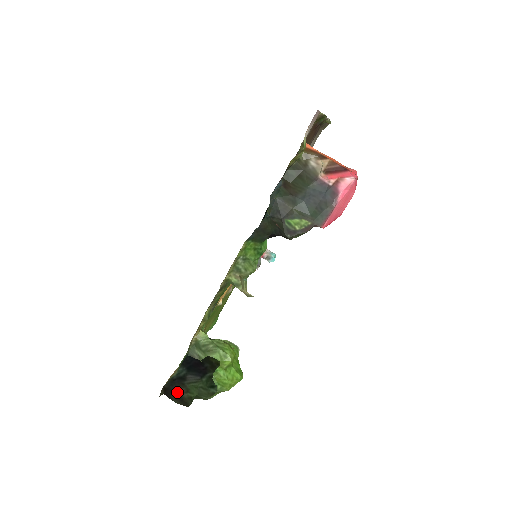
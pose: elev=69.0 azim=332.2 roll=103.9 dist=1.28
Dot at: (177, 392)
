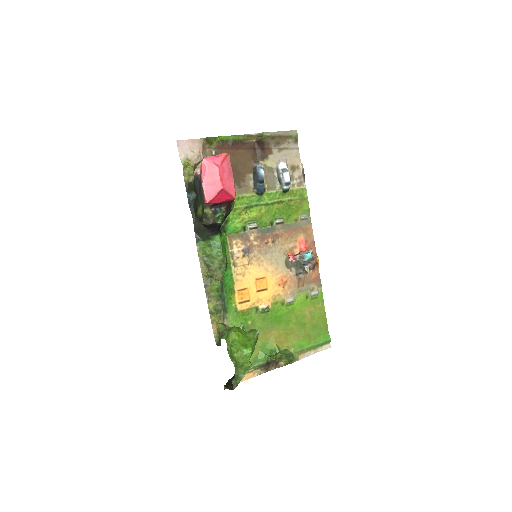
Dot at: occluded
